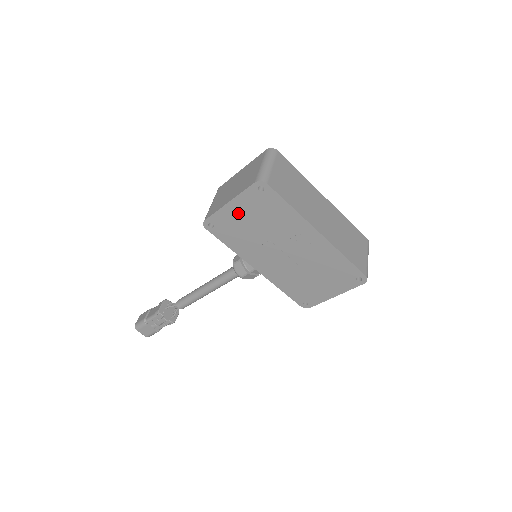
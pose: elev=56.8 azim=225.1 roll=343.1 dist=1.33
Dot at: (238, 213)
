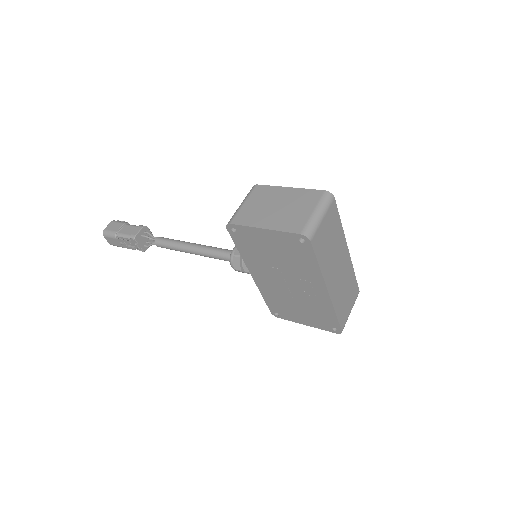
Dot at: (266, 239)
